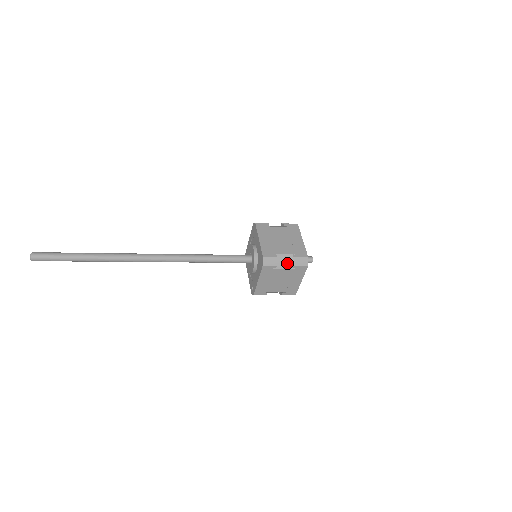
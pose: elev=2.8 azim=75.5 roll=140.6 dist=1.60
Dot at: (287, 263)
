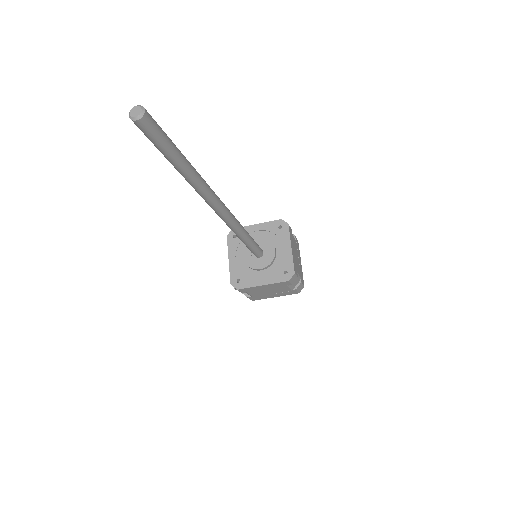
Dot at: occluded
